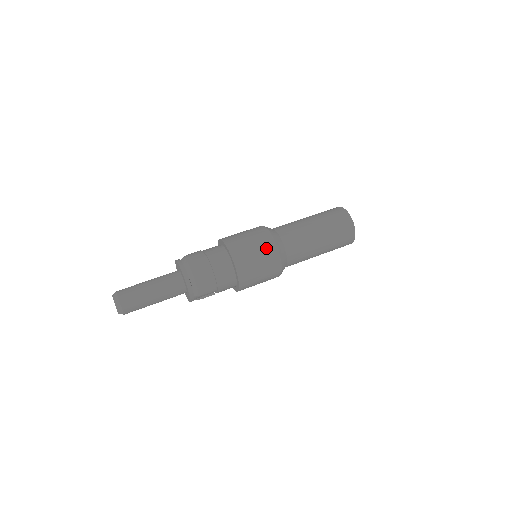
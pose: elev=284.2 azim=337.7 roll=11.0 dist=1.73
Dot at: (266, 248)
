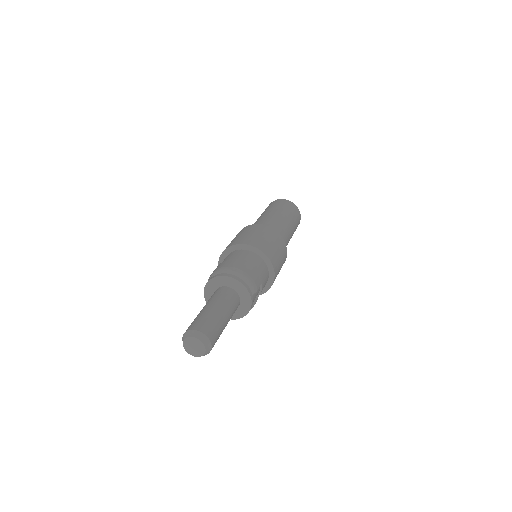
Dot at: (265, 231)
